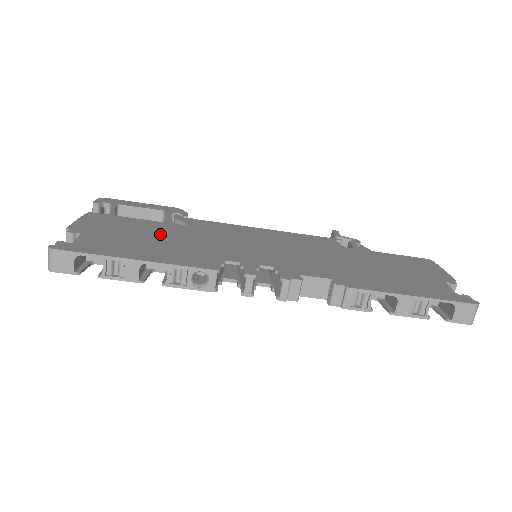
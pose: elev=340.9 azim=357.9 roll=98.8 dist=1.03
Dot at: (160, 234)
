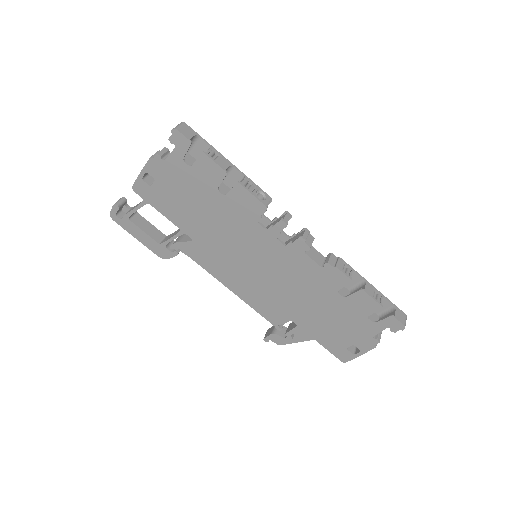
Dot at: occluded
